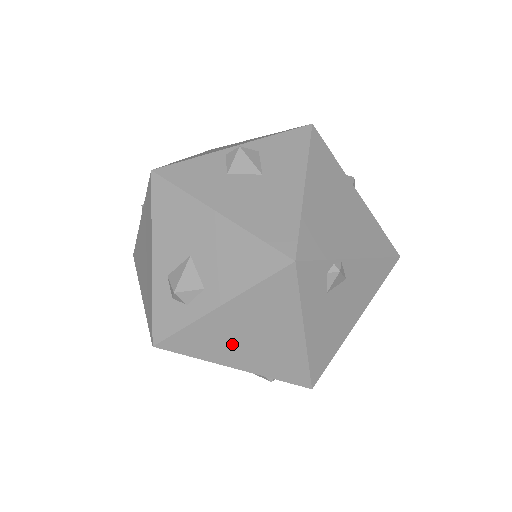
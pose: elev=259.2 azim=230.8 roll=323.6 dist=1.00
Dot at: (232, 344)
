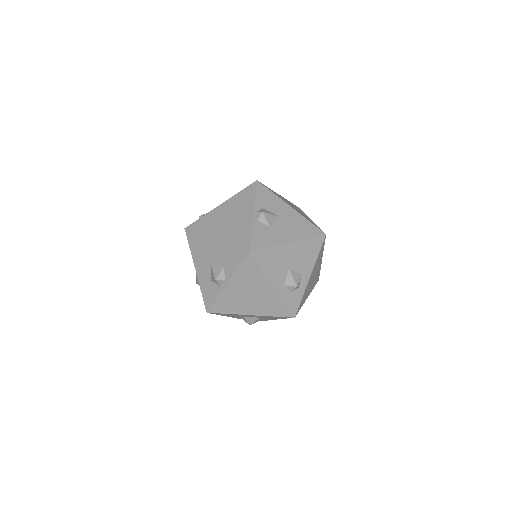
Dot at: (309, 287)
